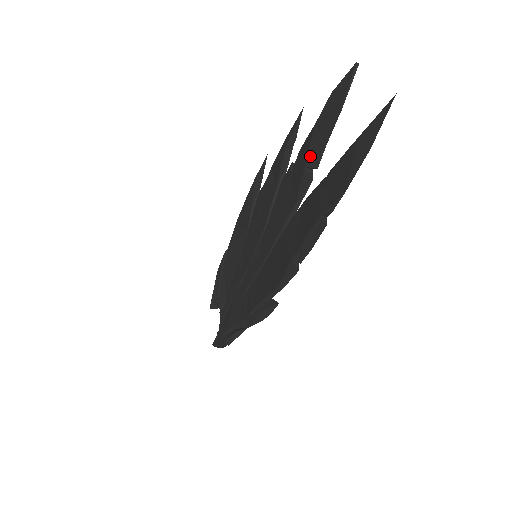
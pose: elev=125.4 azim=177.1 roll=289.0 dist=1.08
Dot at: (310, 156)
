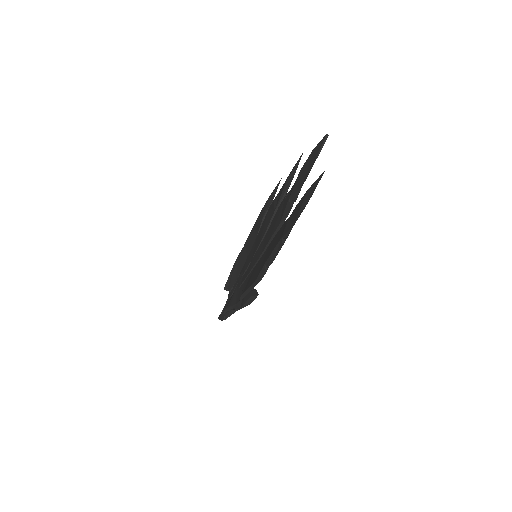
Dot at: (293, 192)
